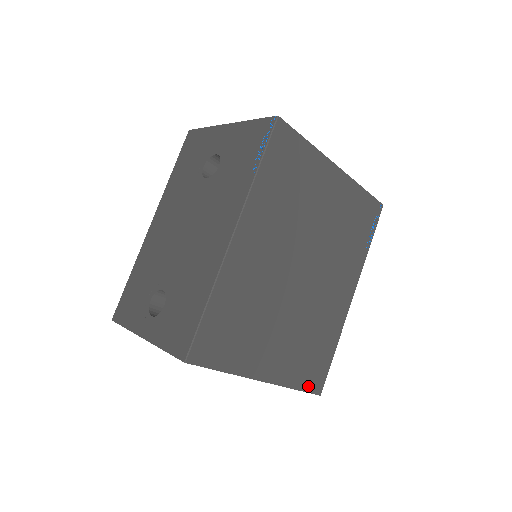
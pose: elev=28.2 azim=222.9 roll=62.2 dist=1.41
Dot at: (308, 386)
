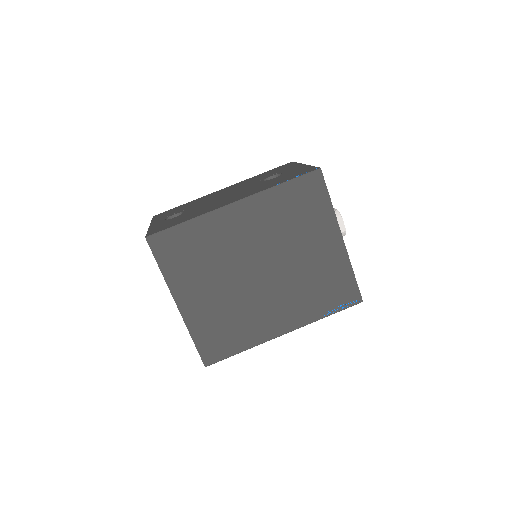
Dot at: (202, 349)
